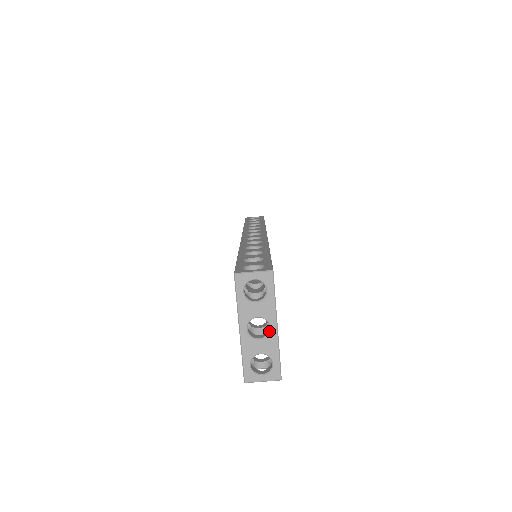
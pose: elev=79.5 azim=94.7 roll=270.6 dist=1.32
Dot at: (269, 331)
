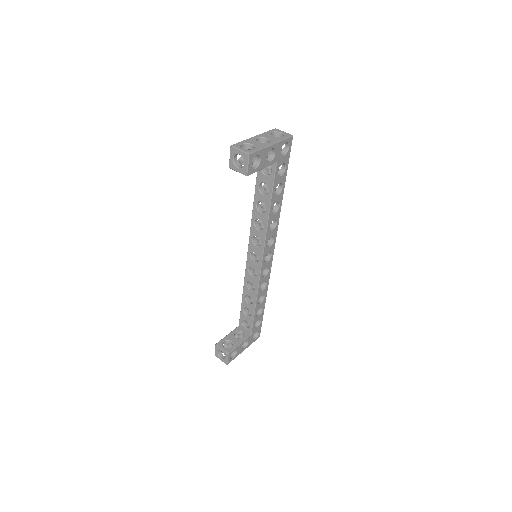
Dot at: (267, 143)
